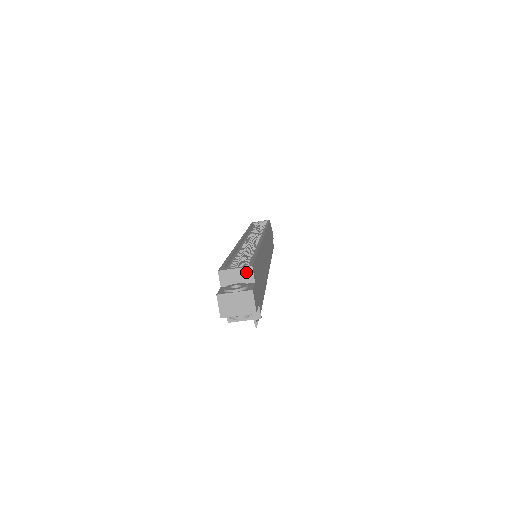
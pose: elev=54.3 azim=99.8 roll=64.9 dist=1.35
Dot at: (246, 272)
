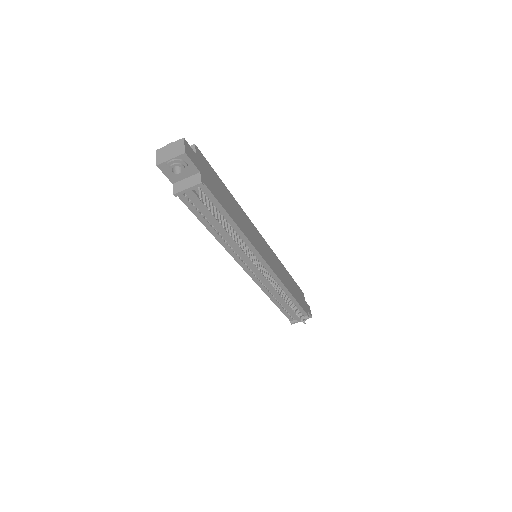
Dot at: occluded
